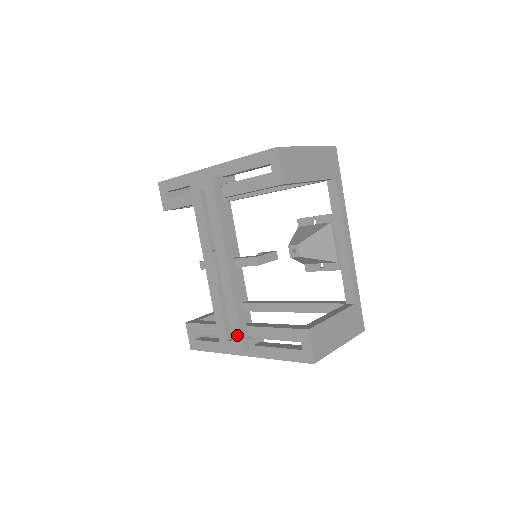
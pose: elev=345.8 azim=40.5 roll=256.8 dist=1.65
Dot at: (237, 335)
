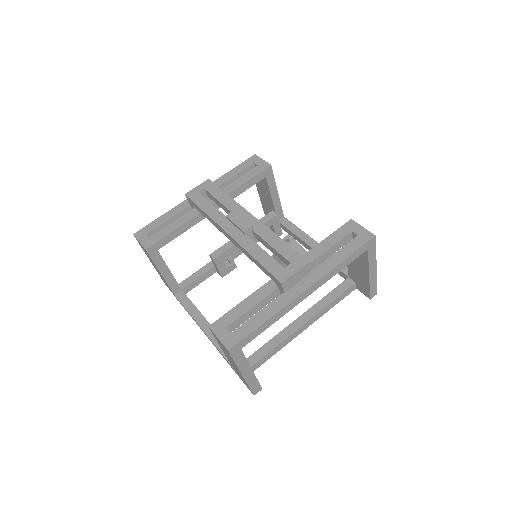
Dot at: (293, 254)
